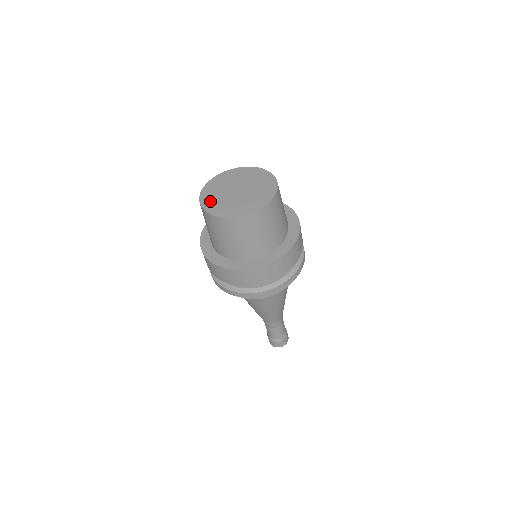
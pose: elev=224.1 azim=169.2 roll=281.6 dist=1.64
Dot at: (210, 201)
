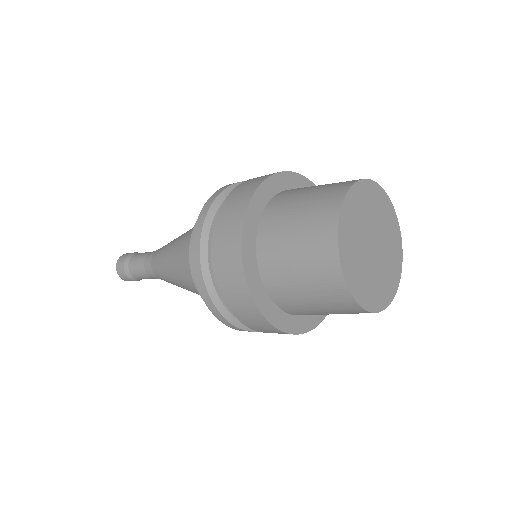
Dot at: (371, 295)
